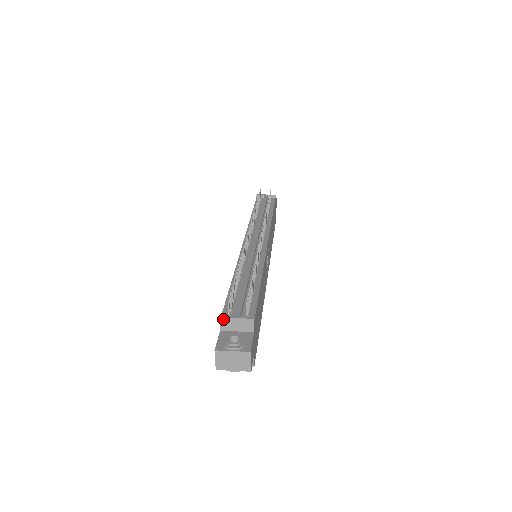
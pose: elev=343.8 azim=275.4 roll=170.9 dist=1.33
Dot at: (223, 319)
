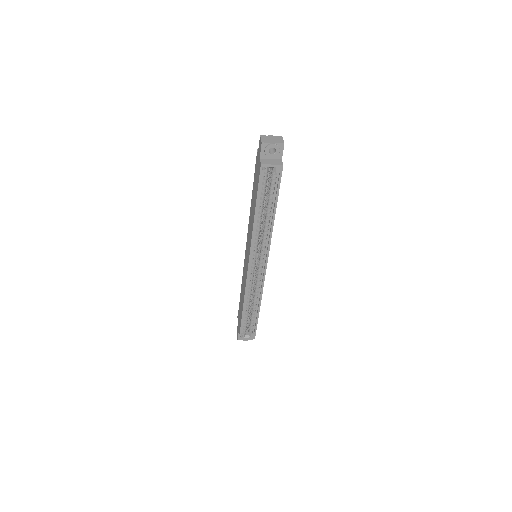
Dot at: occluded
